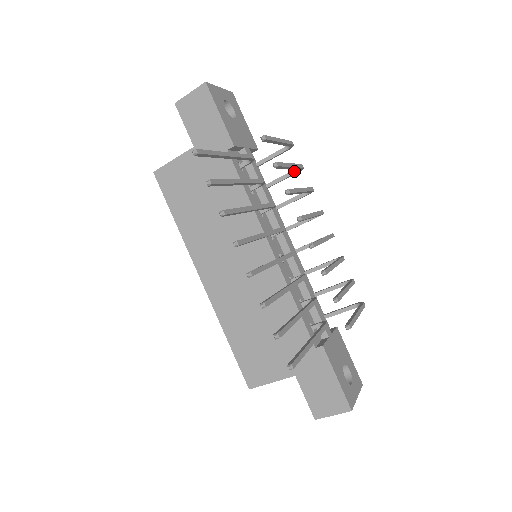
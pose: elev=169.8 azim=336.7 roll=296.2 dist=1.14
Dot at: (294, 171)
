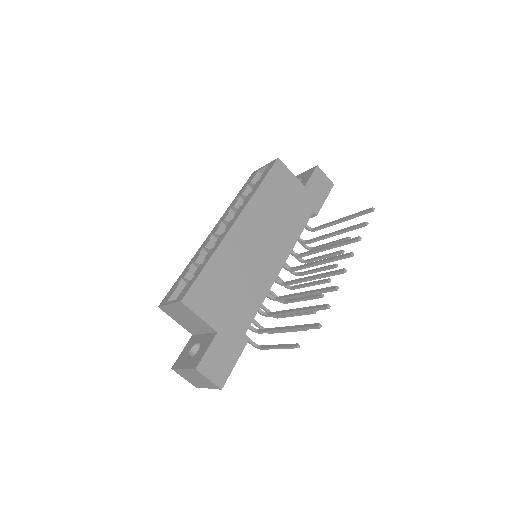
Dot at: occluded
